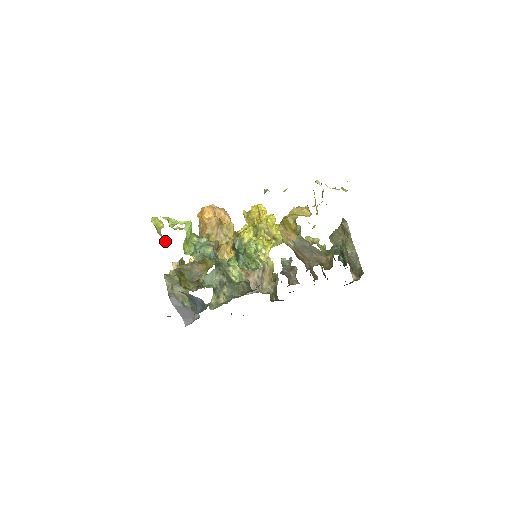
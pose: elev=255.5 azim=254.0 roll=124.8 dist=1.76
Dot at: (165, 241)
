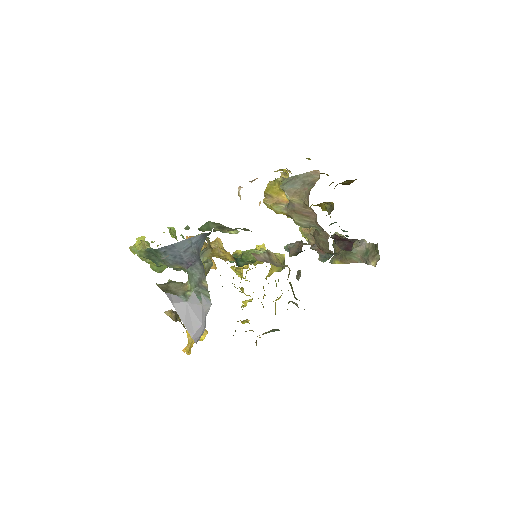
Dot at: occluded
